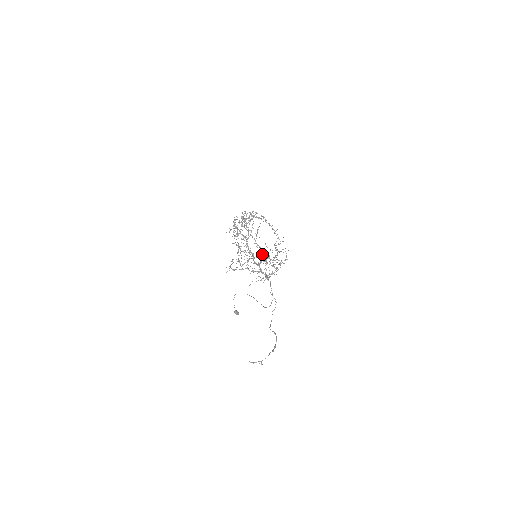
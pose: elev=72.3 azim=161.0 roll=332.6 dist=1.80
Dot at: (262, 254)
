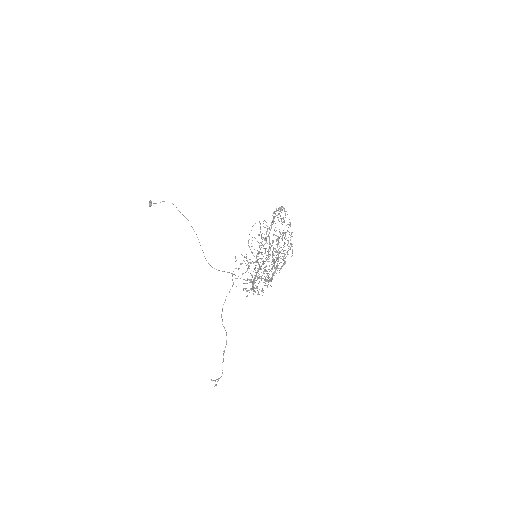
Dot at: occluded
